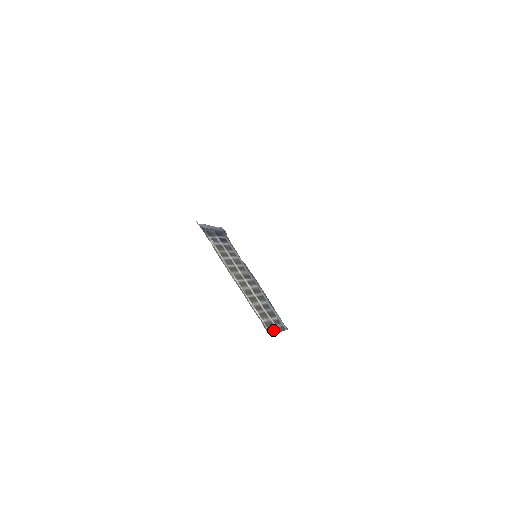
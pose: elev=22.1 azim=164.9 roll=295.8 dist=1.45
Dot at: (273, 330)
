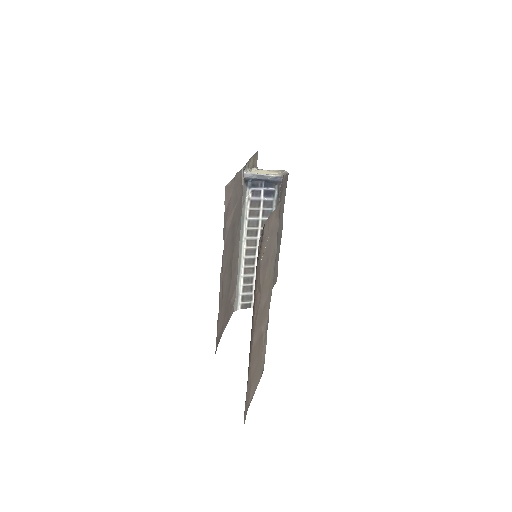
Dot at: (246, 305)
